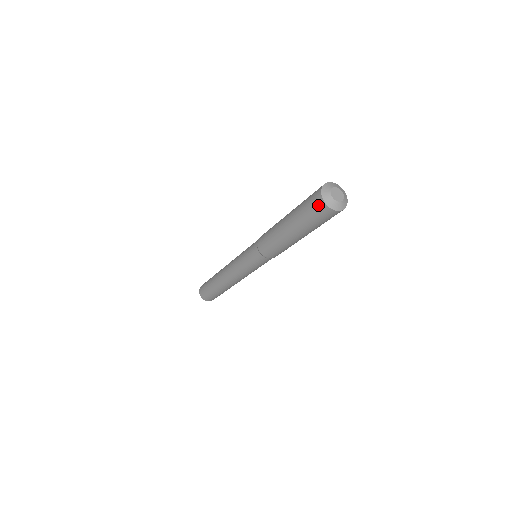
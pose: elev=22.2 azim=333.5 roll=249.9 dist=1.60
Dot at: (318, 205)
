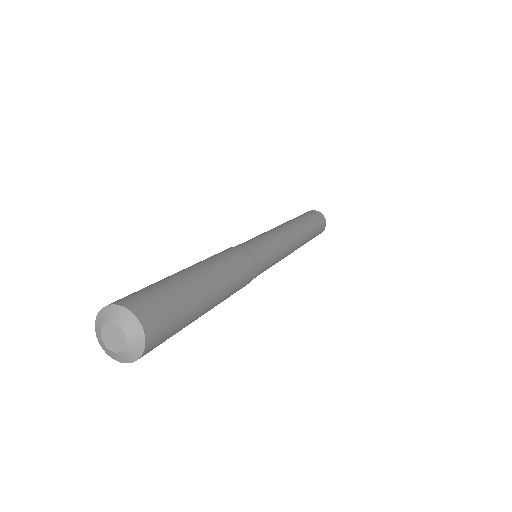
Dot at: occluded
